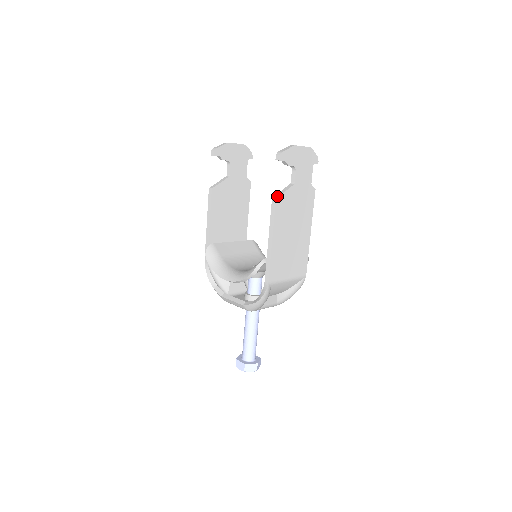
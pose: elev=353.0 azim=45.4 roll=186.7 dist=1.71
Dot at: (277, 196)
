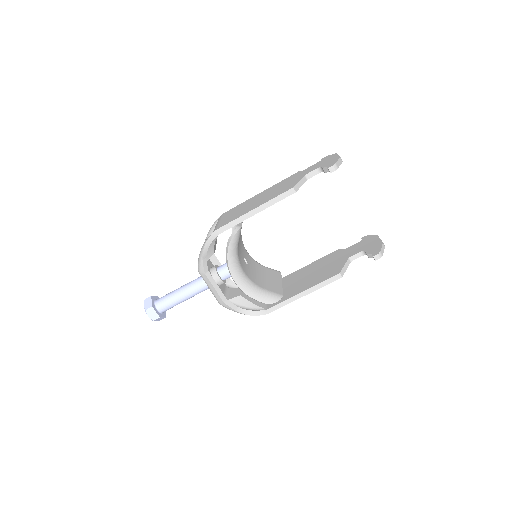
Dot at: (343, 274)
